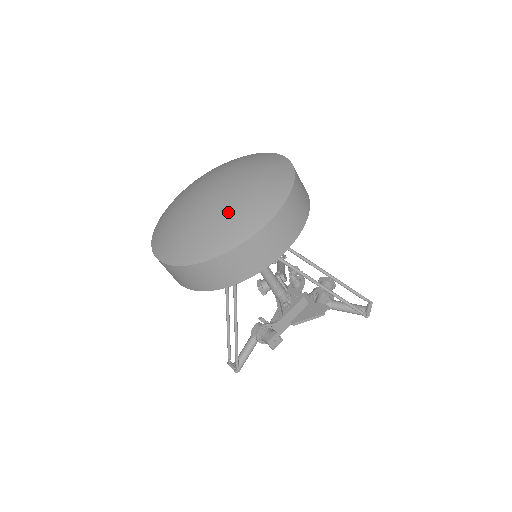
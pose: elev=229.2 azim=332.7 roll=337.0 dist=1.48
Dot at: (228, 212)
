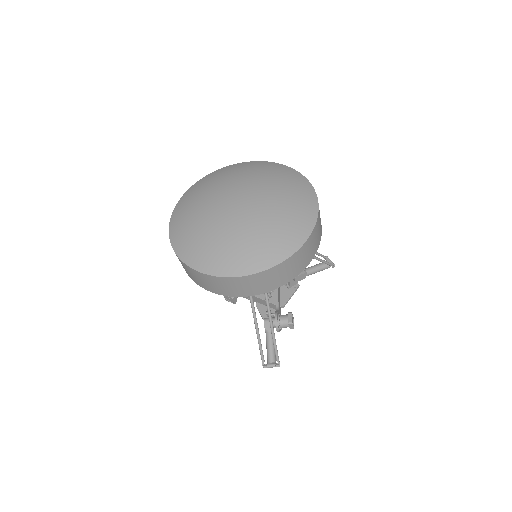
Dot at: (283, 206)
